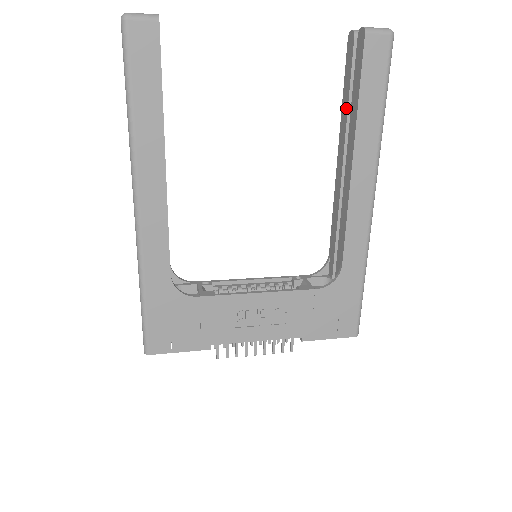
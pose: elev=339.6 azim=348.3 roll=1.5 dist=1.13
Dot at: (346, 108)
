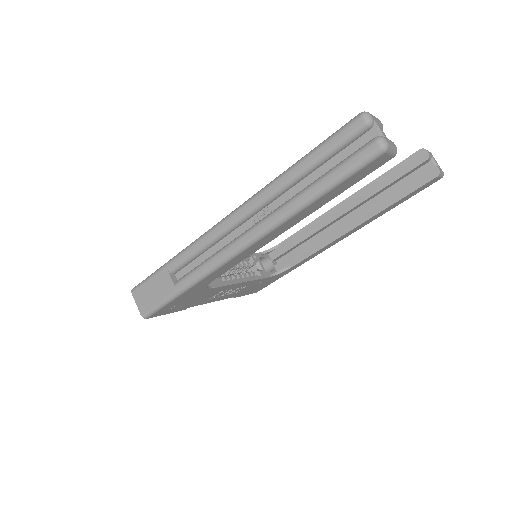
Dot at: (379, 188)
